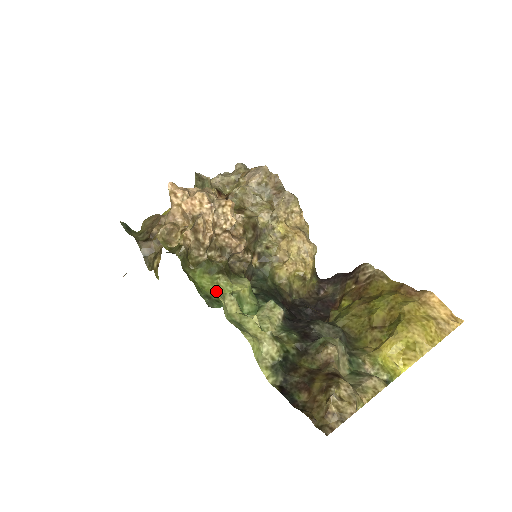
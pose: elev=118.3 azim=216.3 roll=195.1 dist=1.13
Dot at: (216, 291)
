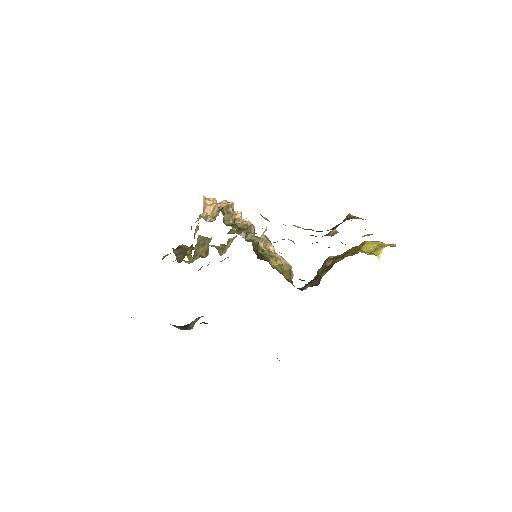
Dot at: occluded
